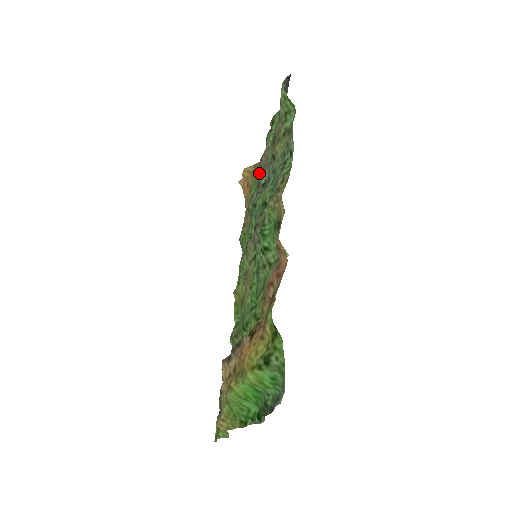
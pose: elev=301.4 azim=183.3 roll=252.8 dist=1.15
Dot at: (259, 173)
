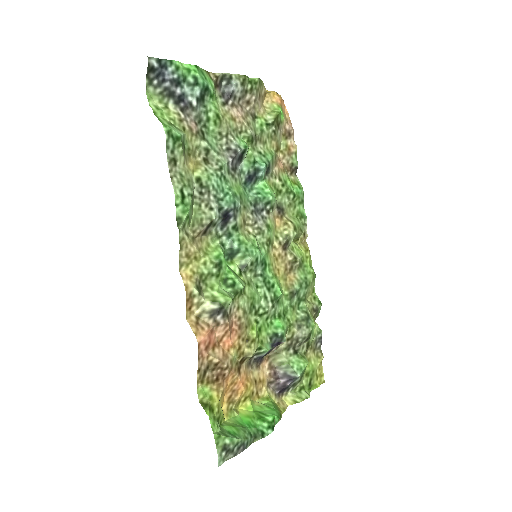
Dot at: (251, 122)
